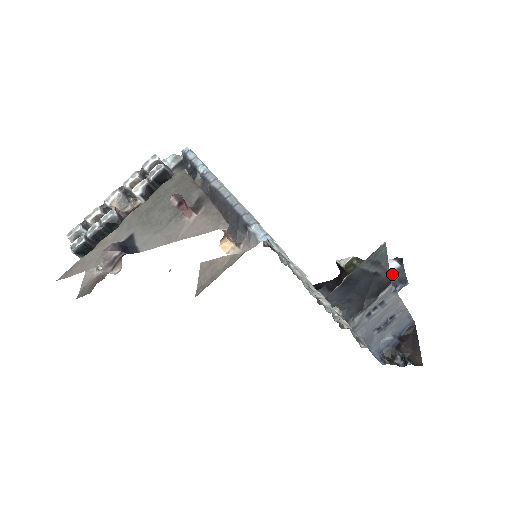
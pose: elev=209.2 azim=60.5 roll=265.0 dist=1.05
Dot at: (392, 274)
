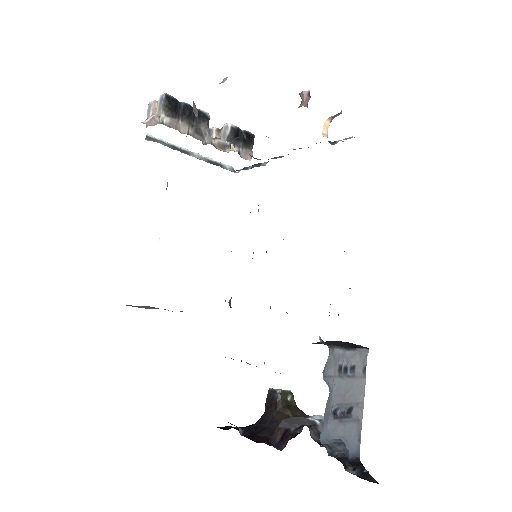
Dot at: occluded
